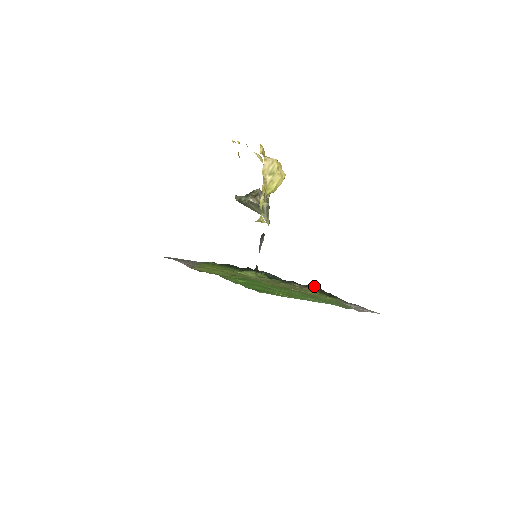
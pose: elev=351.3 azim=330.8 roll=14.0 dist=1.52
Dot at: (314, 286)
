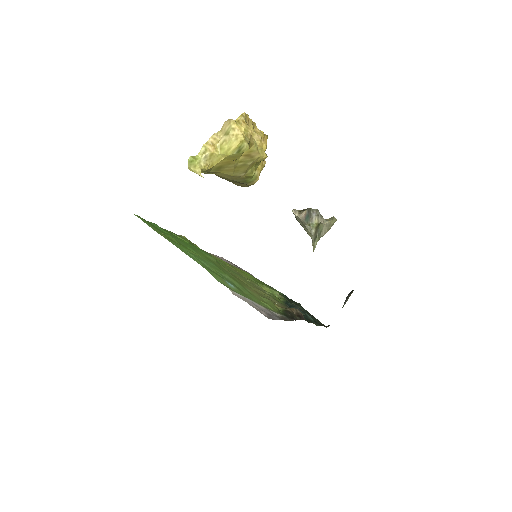
Dot at: (291, 308)
